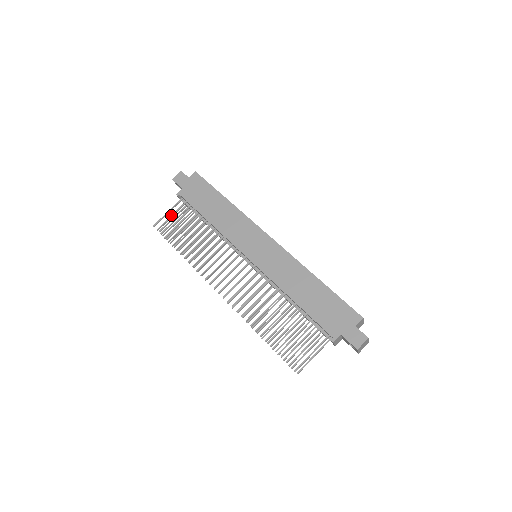
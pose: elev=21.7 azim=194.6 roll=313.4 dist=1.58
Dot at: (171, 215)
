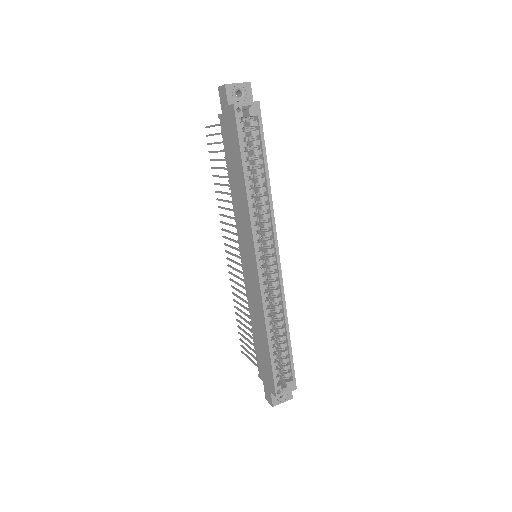
Dot at: occluded
